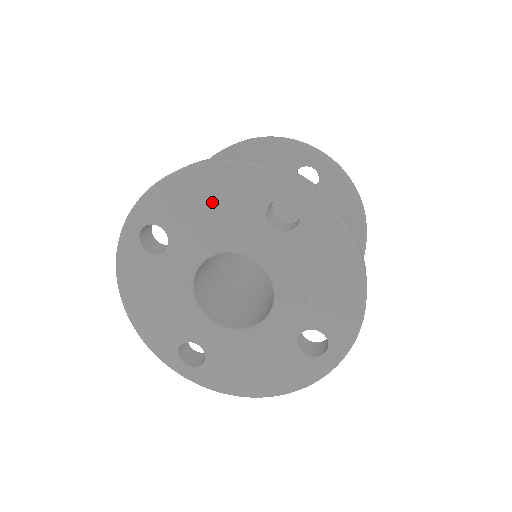
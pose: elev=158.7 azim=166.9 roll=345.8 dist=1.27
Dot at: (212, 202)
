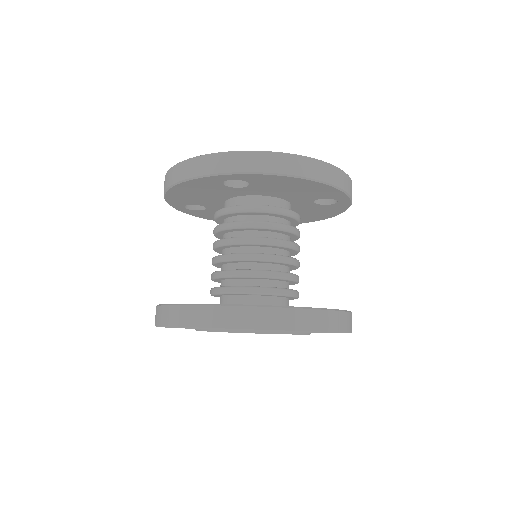
Dot at: occluded
